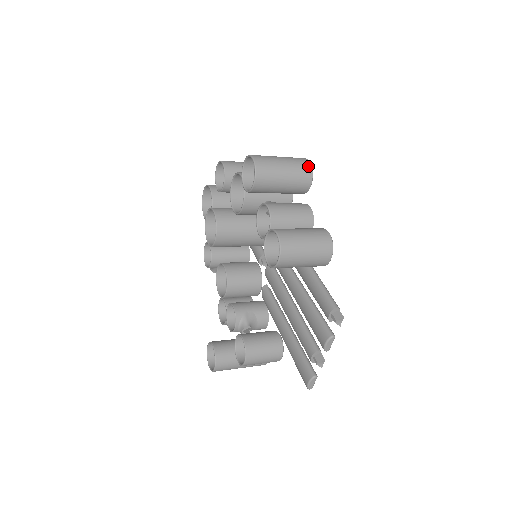
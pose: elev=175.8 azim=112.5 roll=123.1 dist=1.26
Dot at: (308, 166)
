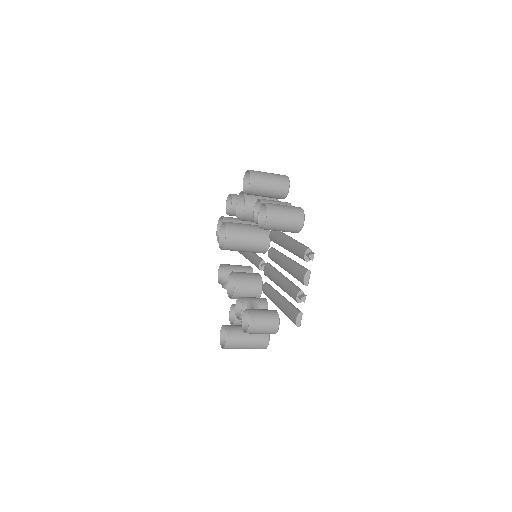
Dot at: (286, 177)
